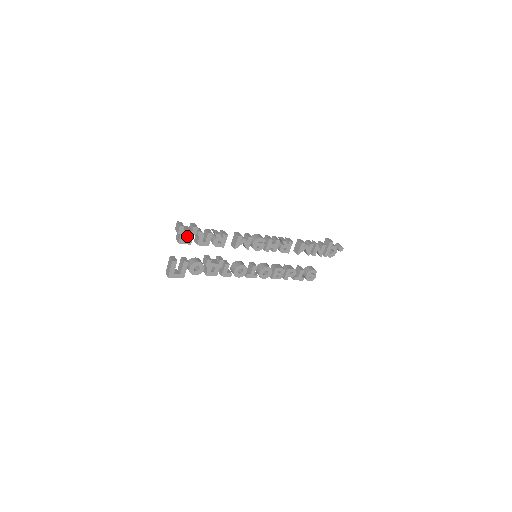
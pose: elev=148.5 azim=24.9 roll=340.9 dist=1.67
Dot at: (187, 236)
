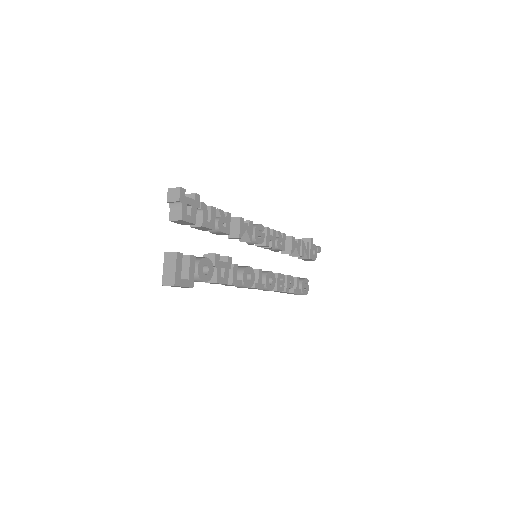
Dot at: (188, 210)
